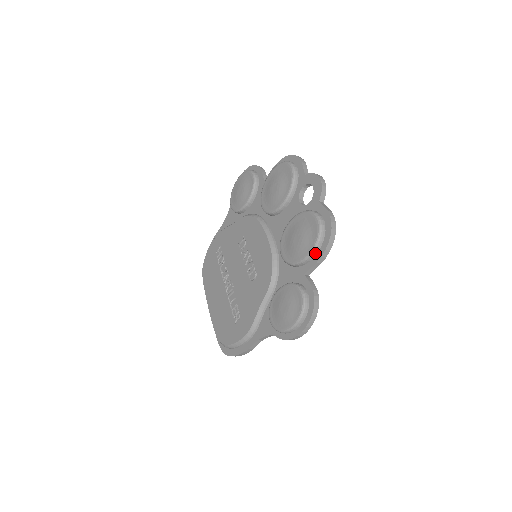
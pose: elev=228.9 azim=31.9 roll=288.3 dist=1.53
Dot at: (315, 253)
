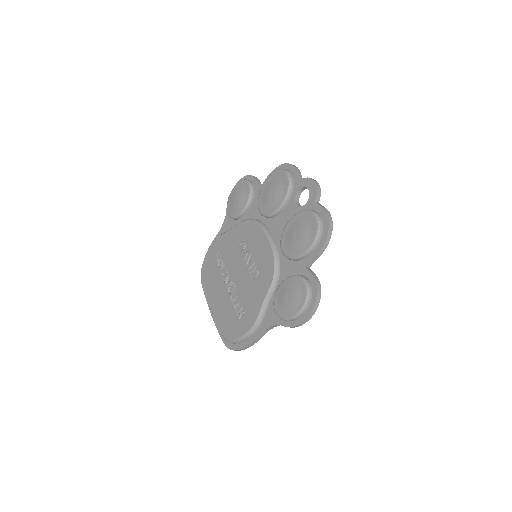
Dot at: (315, 246)
